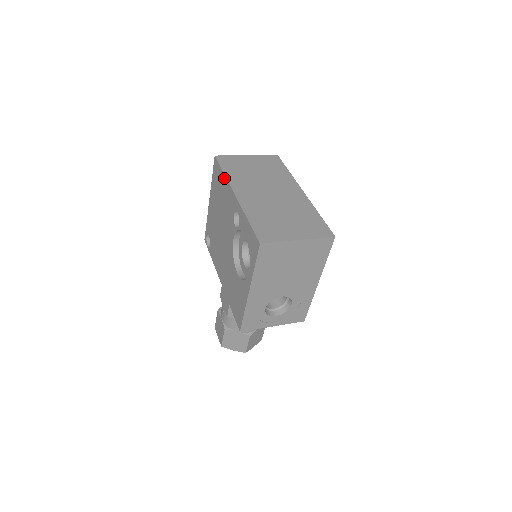
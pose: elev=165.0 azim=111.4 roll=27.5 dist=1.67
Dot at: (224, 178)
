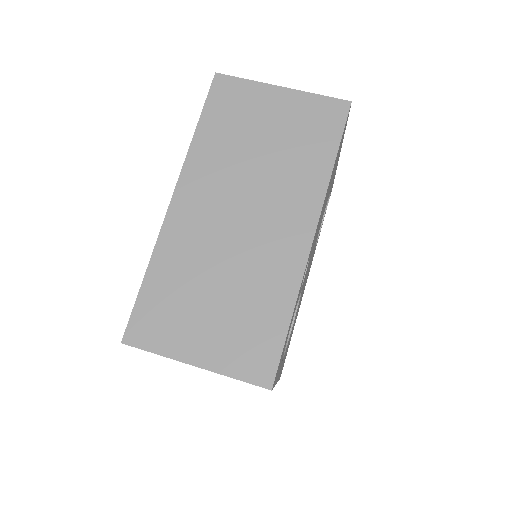
Dot at: (193, 141)
